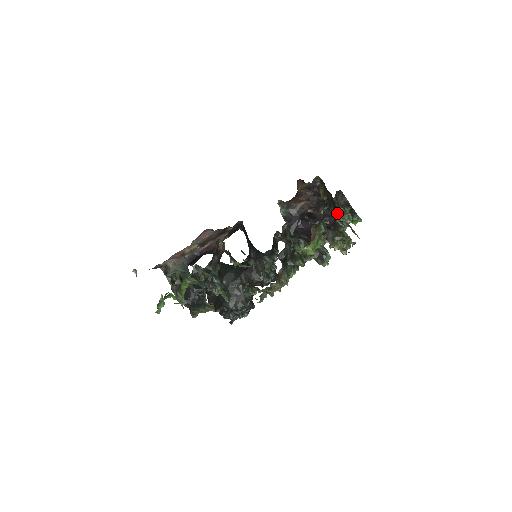
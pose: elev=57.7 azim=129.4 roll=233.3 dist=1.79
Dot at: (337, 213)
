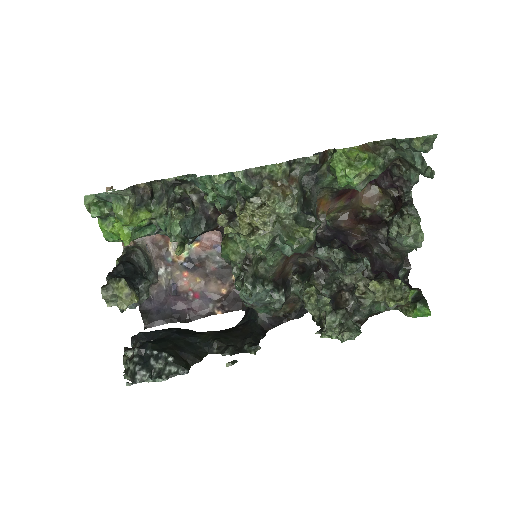
Dot at: (407, 170)
